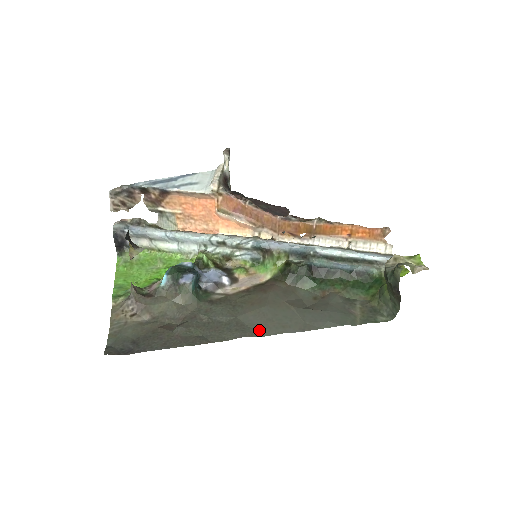
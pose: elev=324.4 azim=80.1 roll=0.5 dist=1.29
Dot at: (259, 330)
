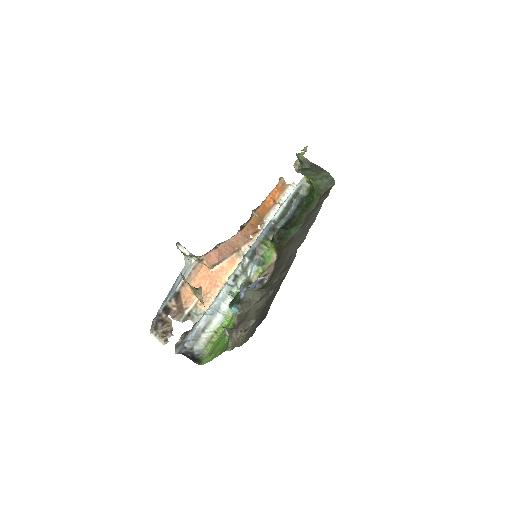
Dot at: (300, 244)
